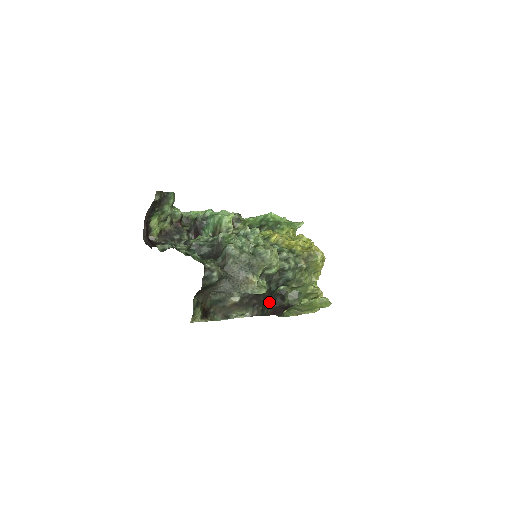
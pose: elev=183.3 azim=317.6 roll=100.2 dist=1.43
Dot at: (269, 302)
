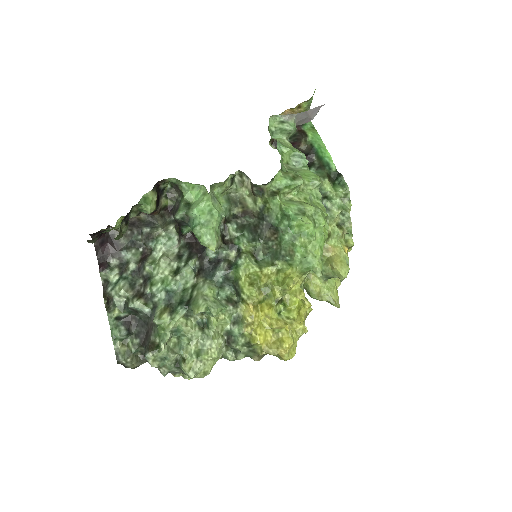
Dot at: occluded
